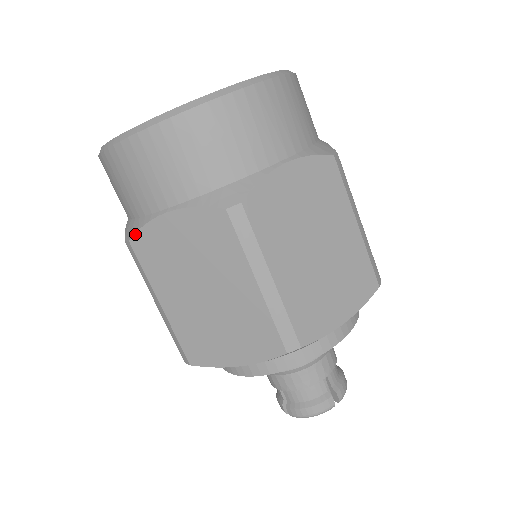
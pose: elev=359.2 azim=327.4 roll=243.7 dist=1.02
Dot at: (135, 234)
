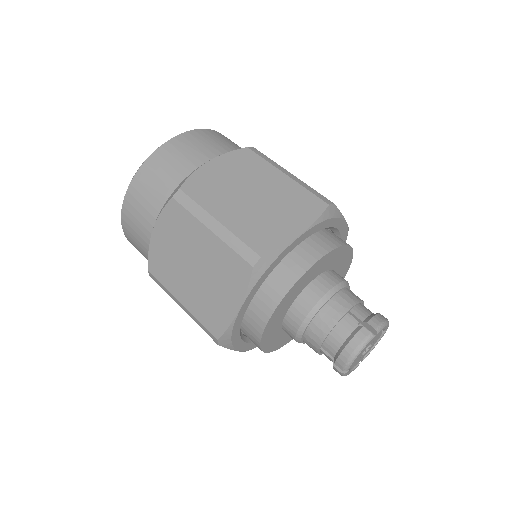
Dot at: (148, 261)
